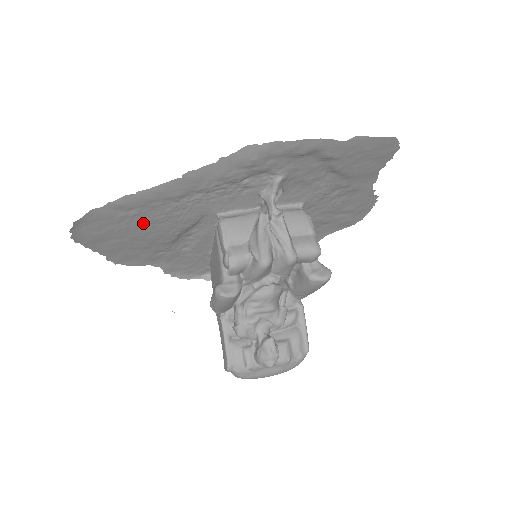
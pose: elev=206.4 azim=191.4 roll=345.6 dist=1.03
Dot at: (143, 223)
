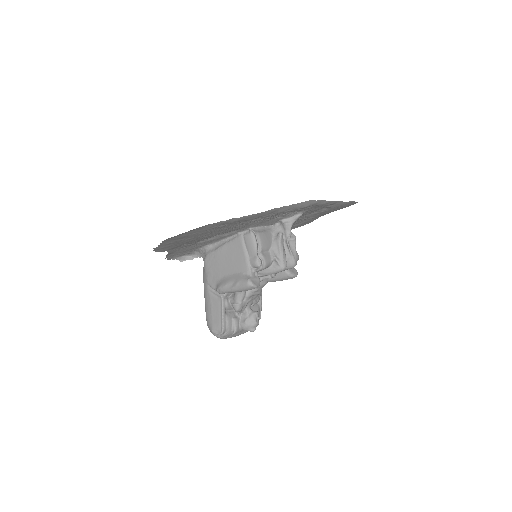
Dot at: (214, 231)
